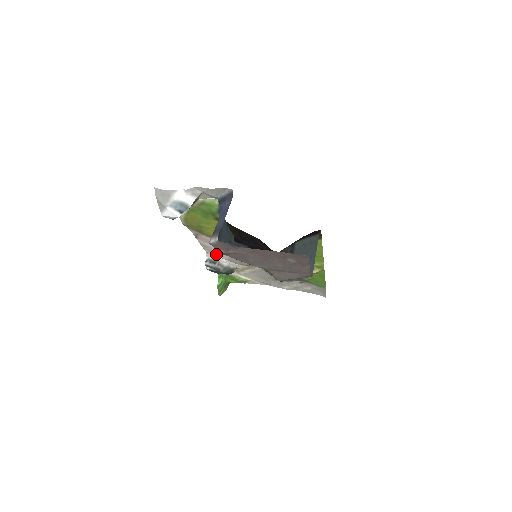
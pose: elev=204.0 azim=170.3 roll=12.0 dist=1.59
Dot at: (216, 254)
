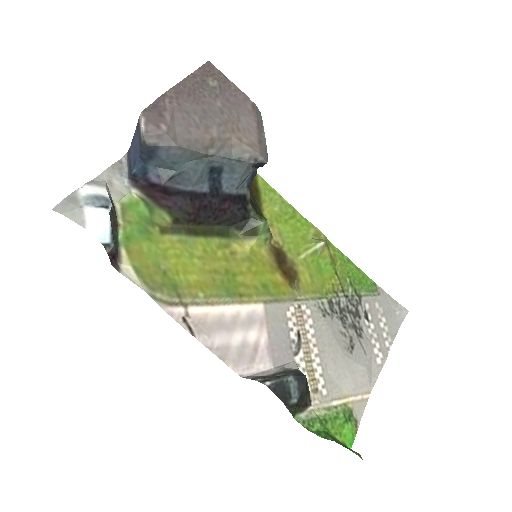
Dot at: (251, 365)
